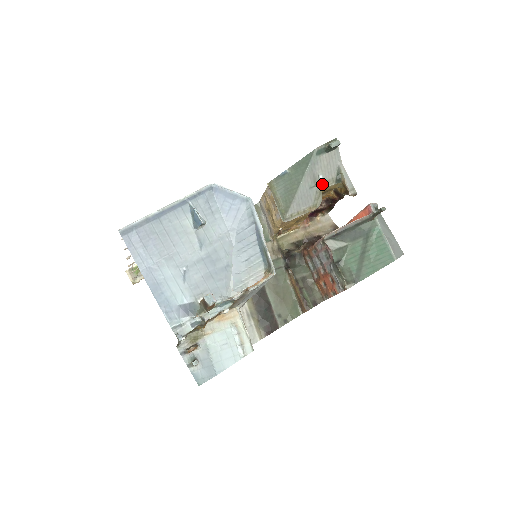
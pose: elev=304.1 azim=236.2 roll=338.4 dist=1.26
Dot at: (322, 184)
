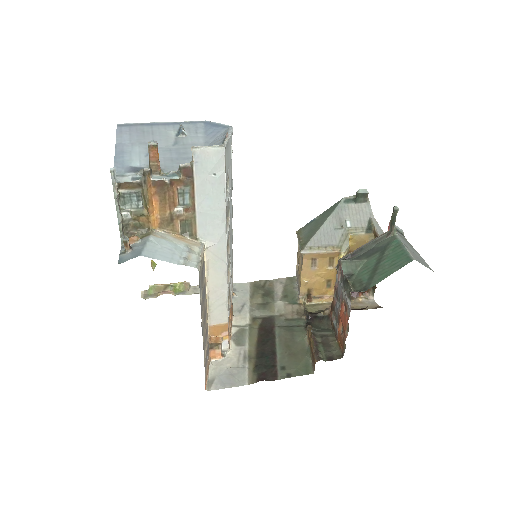
Dot at: (349, 229)
